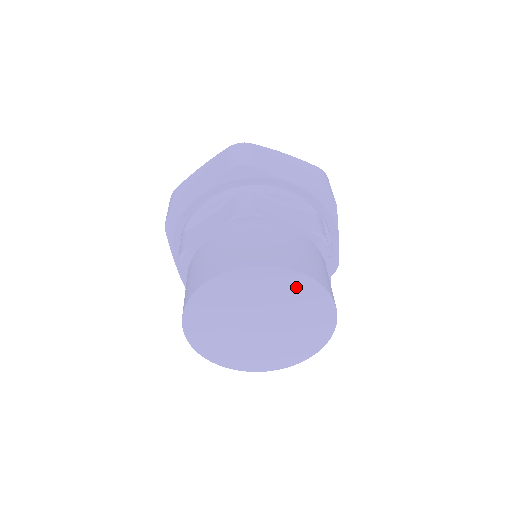
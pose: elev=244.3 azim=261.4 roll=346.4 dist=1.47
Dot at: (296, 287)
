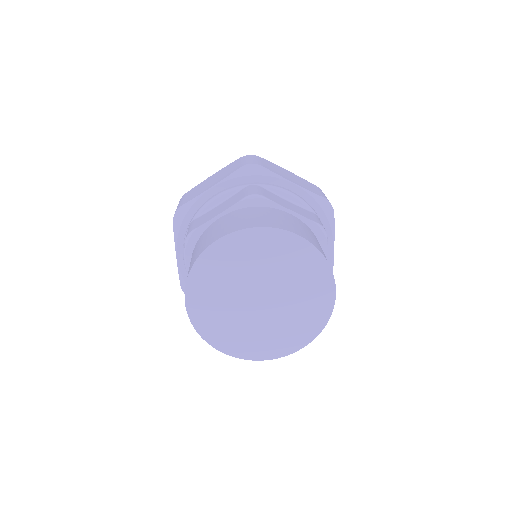
Dot at: (300, 256)
